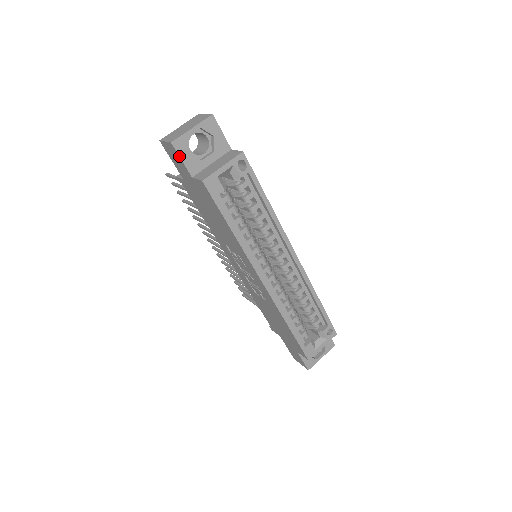
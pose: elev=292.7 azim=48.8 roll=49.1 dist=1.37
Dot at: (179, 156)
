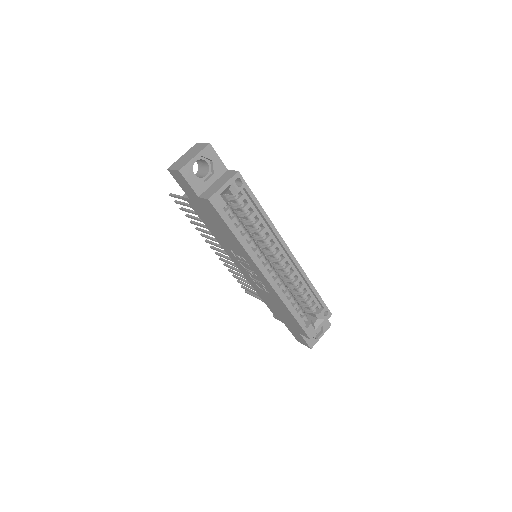
Dot at: (186, 181)
